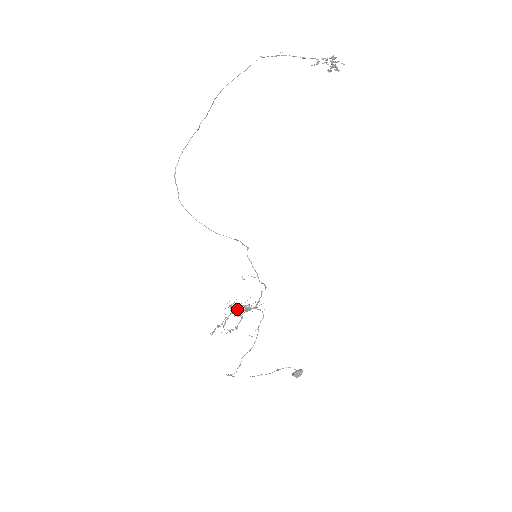
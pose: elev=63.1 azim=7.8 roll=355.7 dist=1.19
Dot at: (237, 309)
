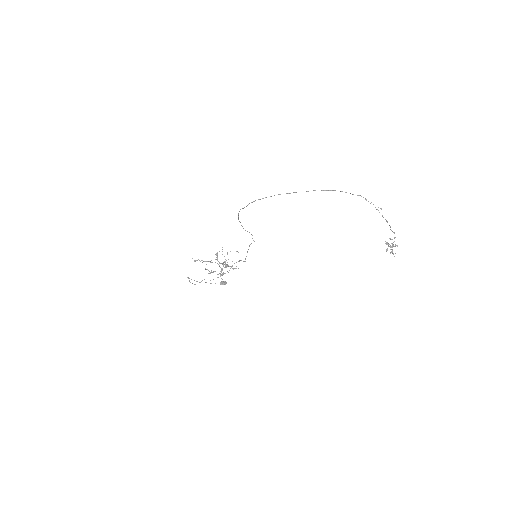
Dot at: occluded
